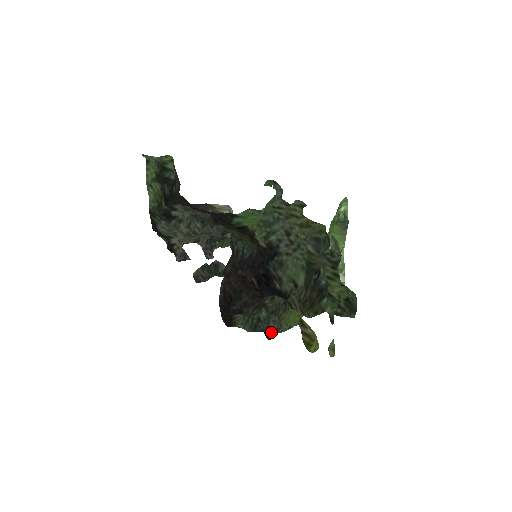
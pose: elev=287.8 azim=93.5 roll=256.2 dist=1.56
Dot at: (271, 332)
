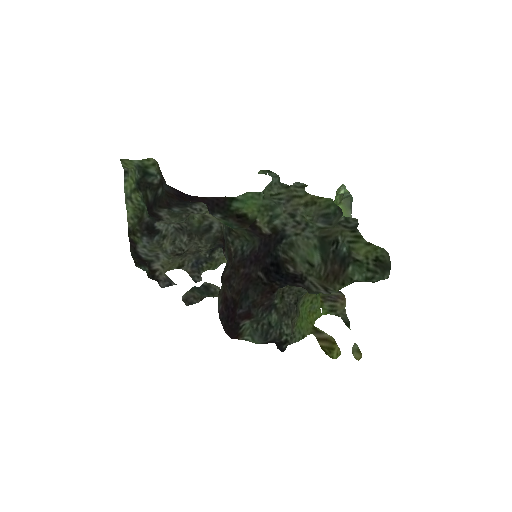
Dot at: (285, 340)
